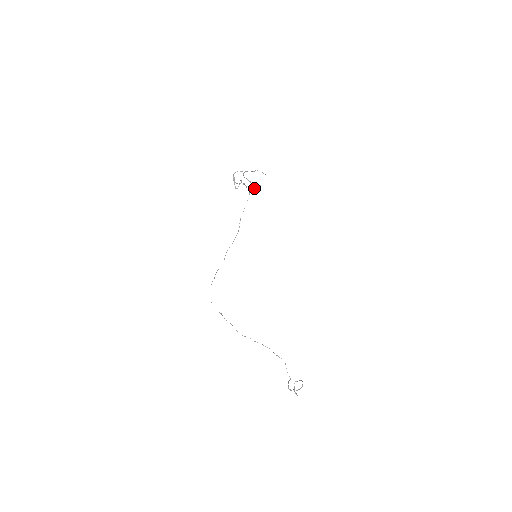
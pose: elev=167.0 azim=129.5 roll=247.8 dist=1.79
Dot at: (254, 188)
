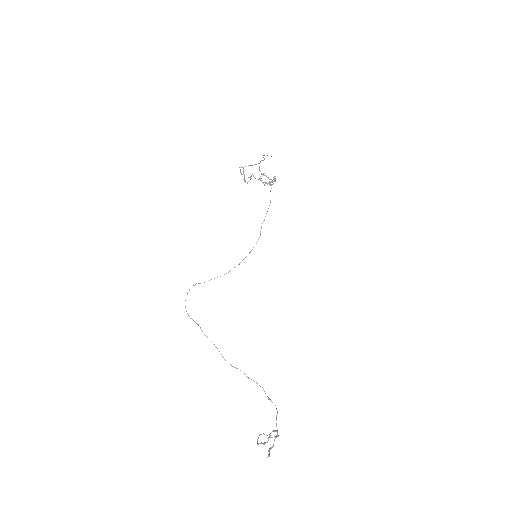
Dot at: occluded
